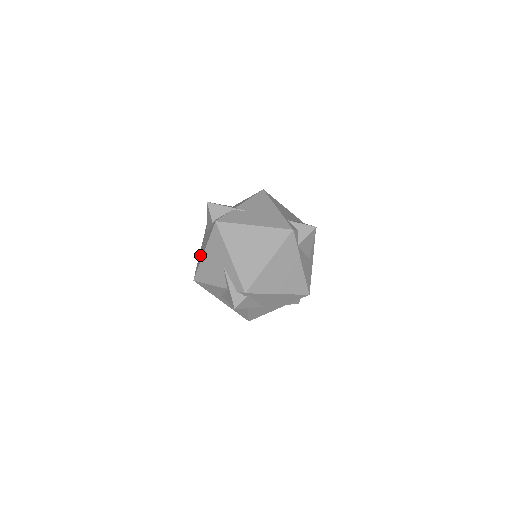
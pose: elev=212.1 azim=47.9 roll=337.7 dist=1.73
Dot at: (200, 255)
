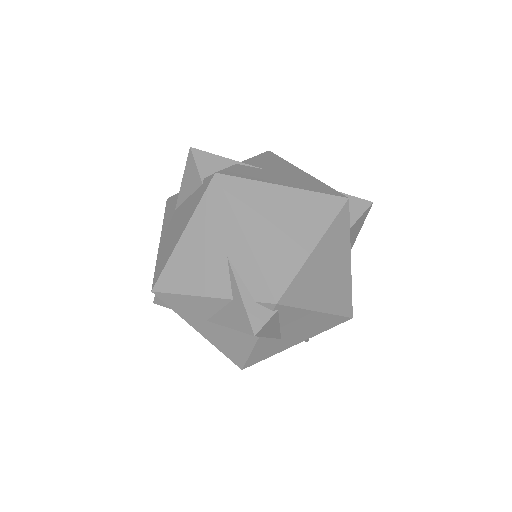
Dot at: (164, 246)
